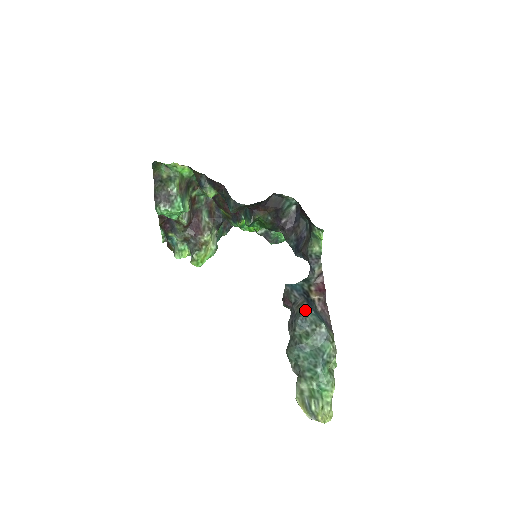
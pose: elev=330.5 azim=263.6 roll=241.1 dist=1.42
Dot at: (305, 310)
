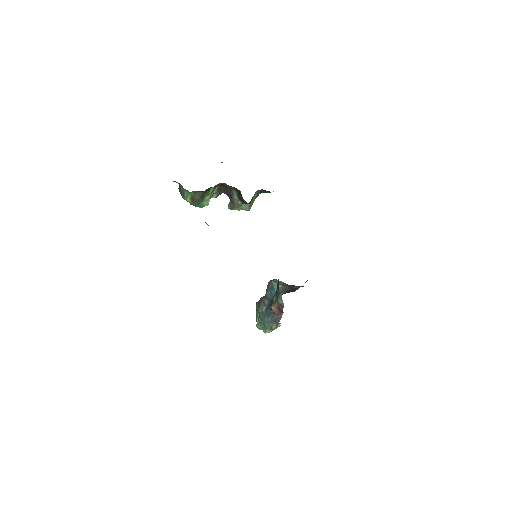
Dot at: (261, 311)
